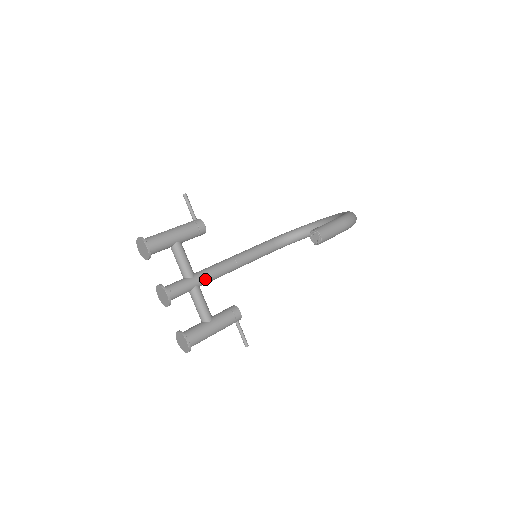
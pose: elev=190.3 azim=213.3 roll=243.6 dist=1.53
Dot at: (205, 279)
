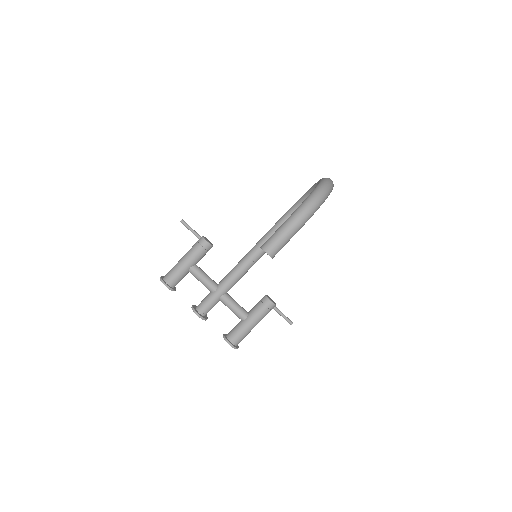
Dot at: (227, 287)
